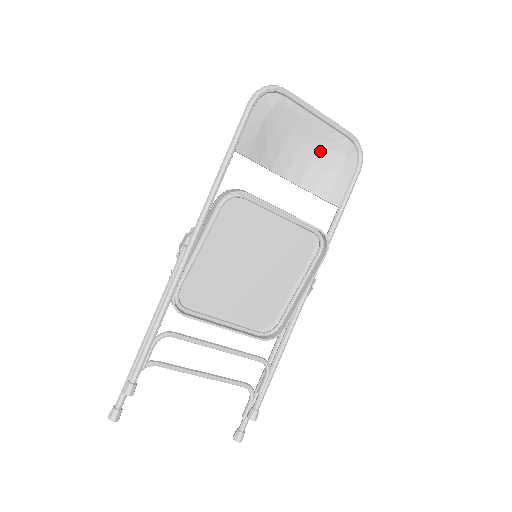
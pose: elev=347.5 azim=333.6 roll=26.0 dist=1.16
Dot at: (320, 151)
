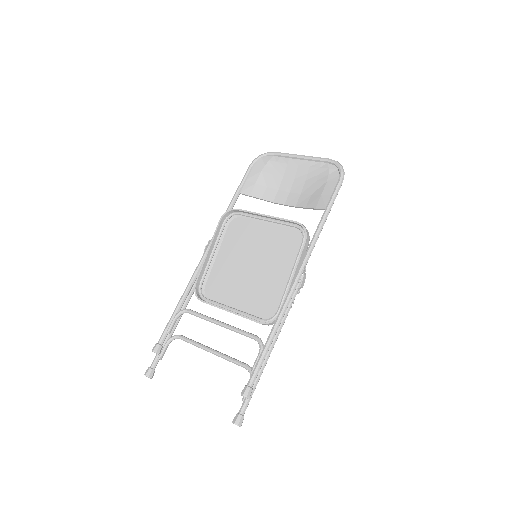
Dot at: (309, 179)
